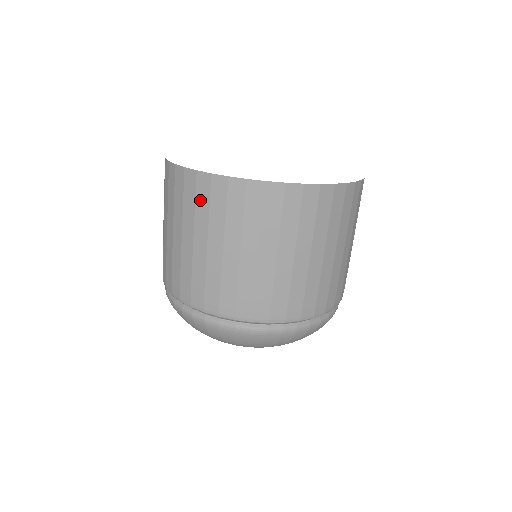
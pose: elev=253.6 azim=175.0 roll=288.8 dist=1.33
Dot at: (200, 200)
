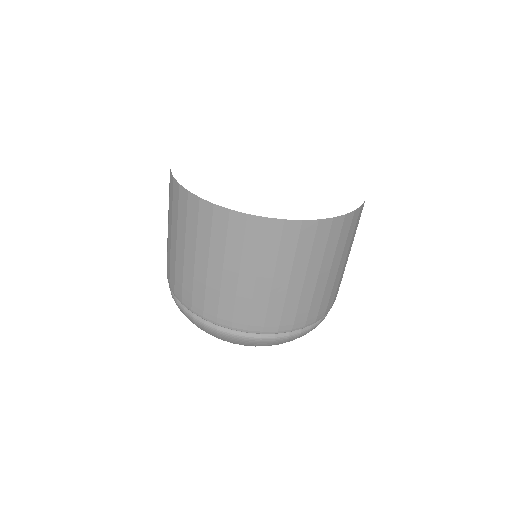
Dot at: (170, 196)
